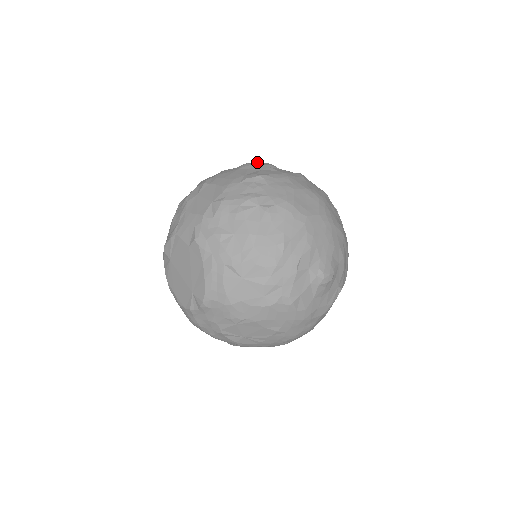
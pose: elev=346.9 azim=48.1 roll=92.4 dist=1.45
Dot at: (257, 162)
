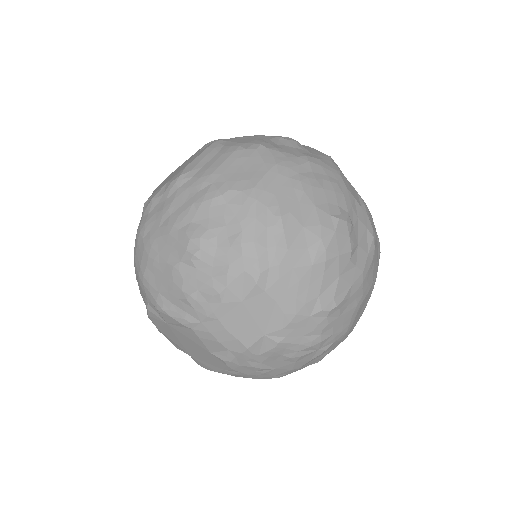
Dot at: (337, 237)
